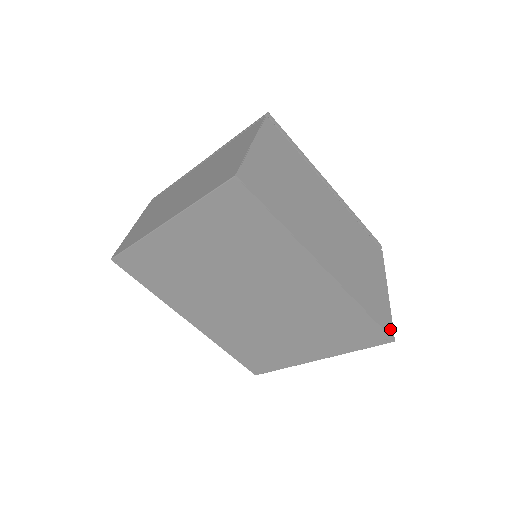
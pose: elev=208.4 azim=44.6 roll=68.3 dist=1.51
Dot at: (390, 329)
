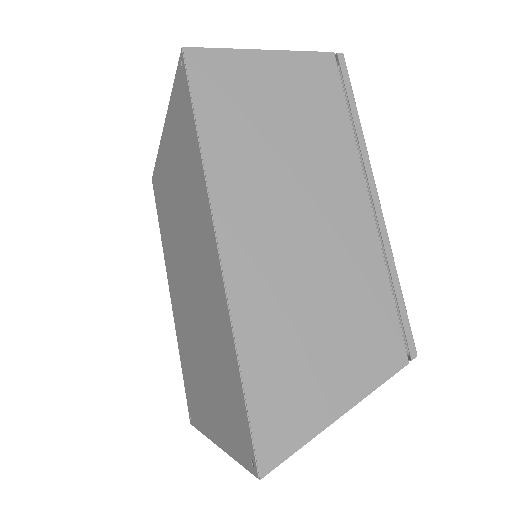
Dot at: (272, 453)
